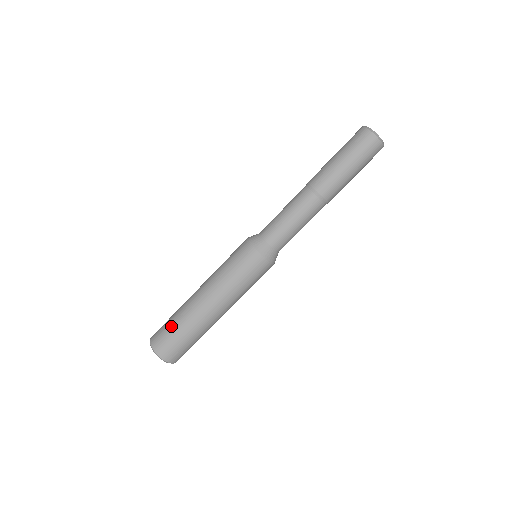
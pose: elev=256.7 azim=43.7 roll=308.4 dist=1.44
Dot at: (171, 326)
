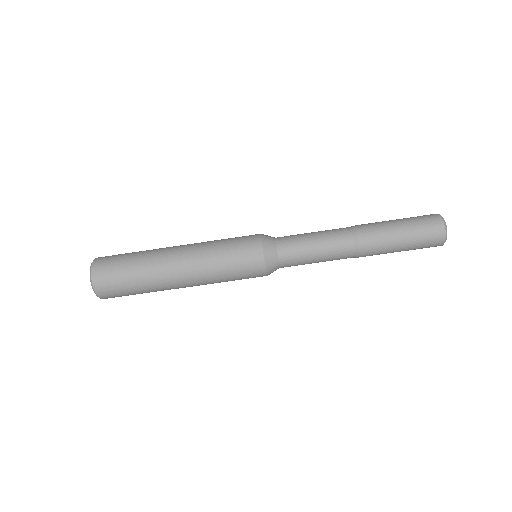
Dot at: (126, 264)
